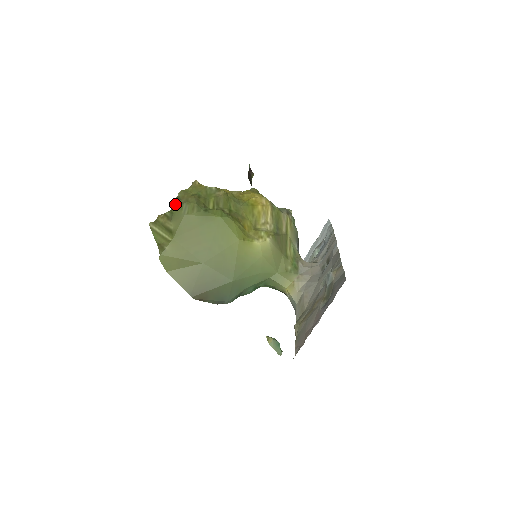
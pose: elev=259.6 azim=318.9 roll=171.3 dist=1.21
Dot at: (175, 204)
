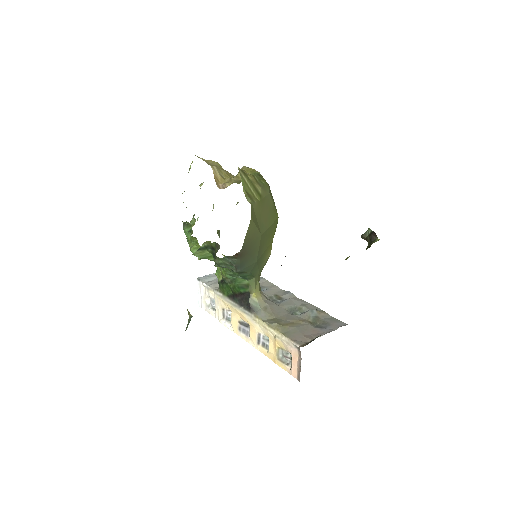
Dot at: occluded
